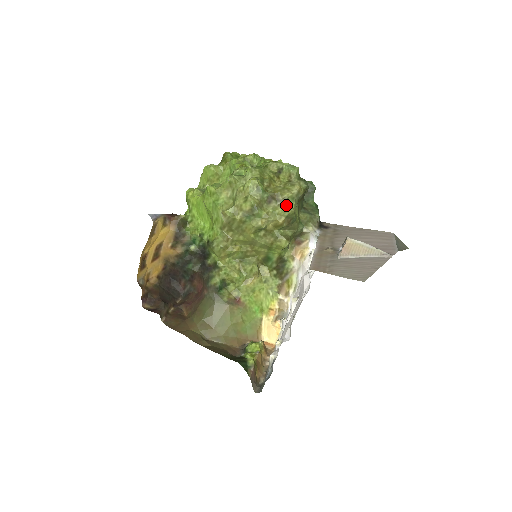
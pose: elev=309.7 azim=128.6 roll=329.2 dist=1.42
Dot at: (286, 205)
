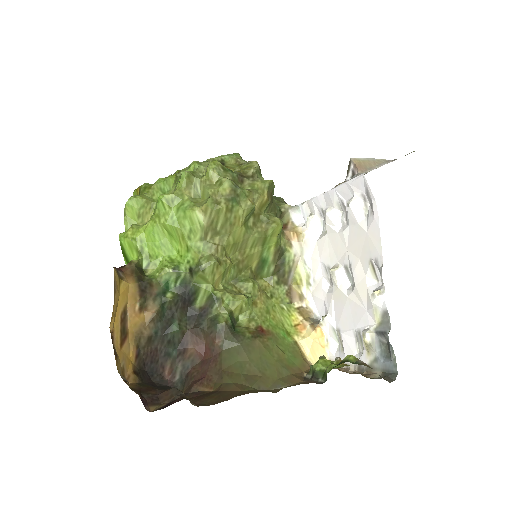
Dot at: (259, 178)
